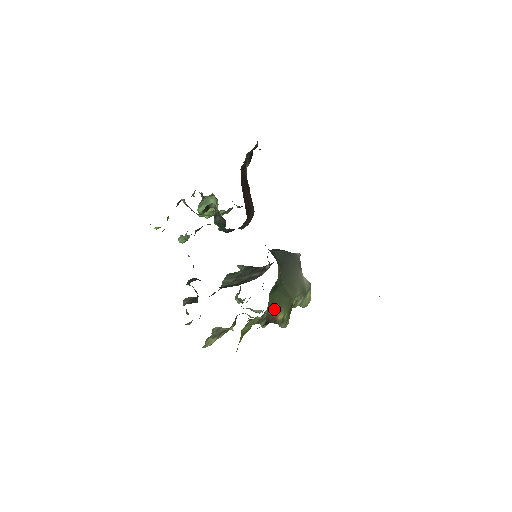
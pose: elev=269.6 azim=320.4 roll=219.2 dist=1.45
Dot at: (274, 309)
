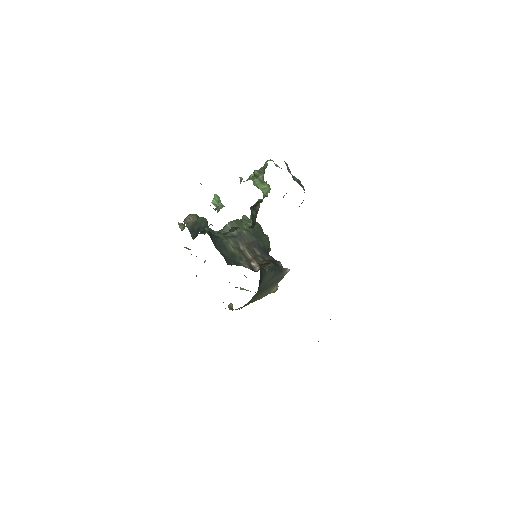
Dot at: occluded
